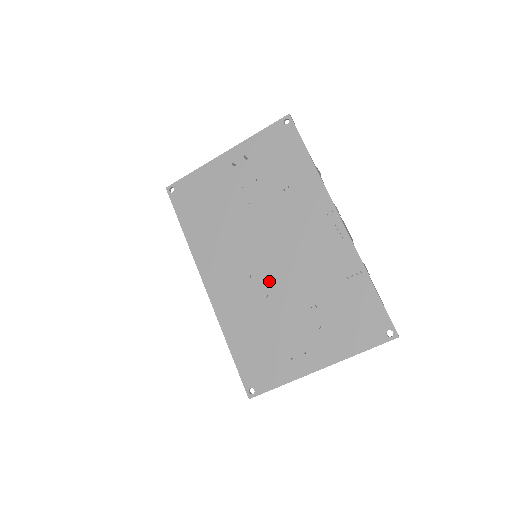
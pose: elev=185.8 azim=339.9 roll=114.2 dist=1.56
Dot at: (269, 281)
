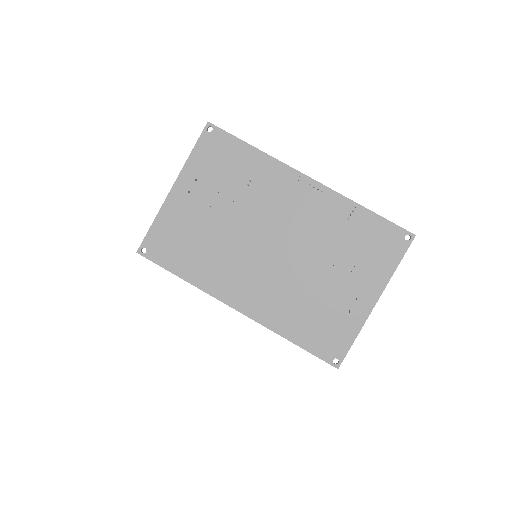
Dot at: (287, 265)
